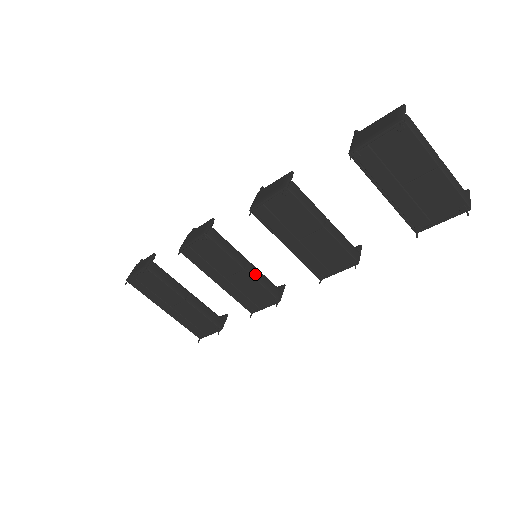
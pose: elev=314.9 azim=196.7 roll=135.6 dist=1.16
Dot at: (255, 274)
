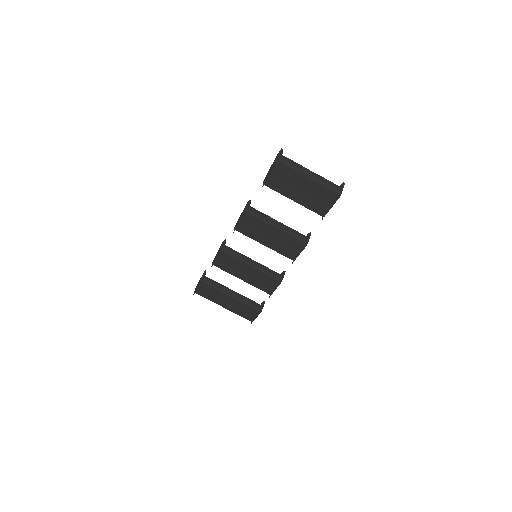
Dot at: (259, 268)
